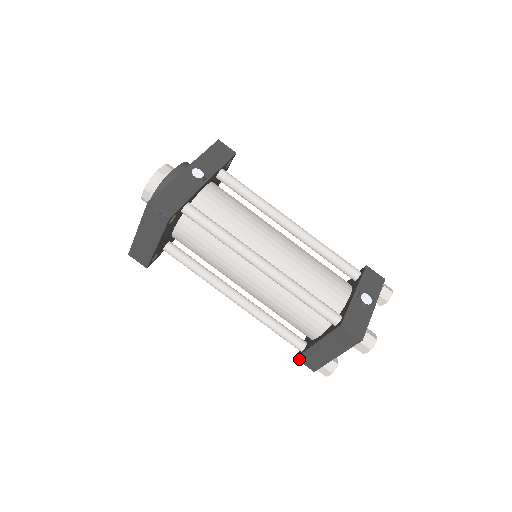
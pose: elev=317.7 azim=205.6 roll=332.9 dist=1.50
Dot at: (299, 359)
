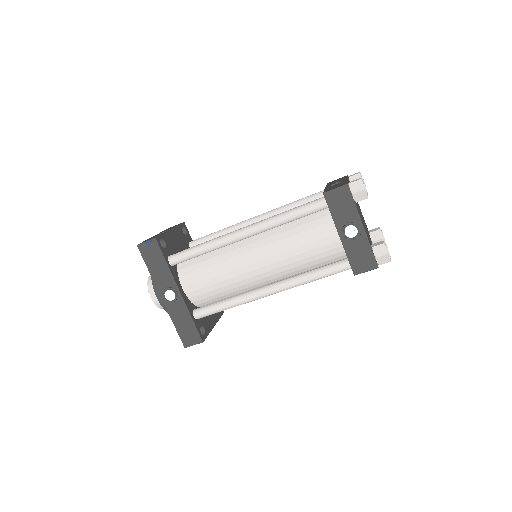
Dot at: occluded
